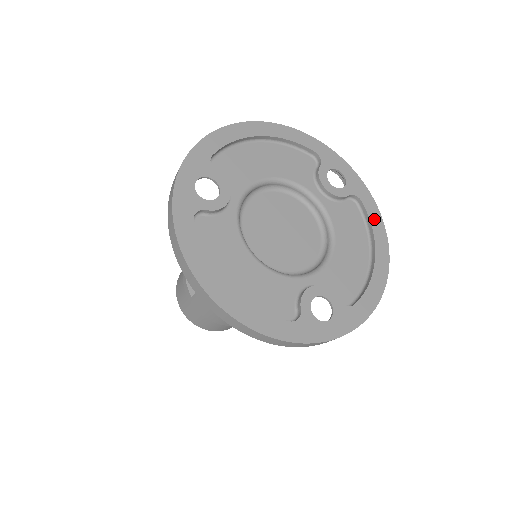
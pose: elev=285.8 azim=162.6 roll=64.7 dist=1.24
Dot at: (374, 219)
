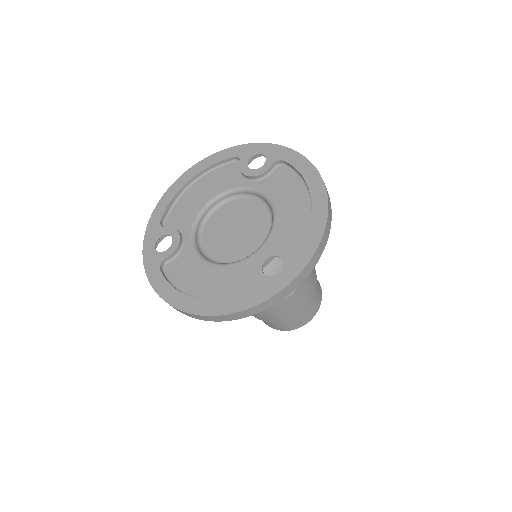
Dot at: (300, 166)
